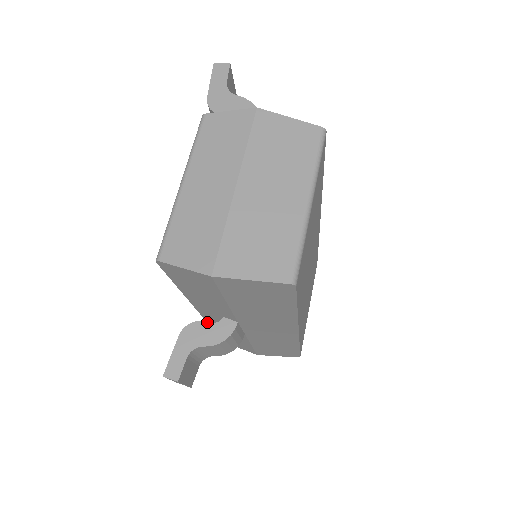
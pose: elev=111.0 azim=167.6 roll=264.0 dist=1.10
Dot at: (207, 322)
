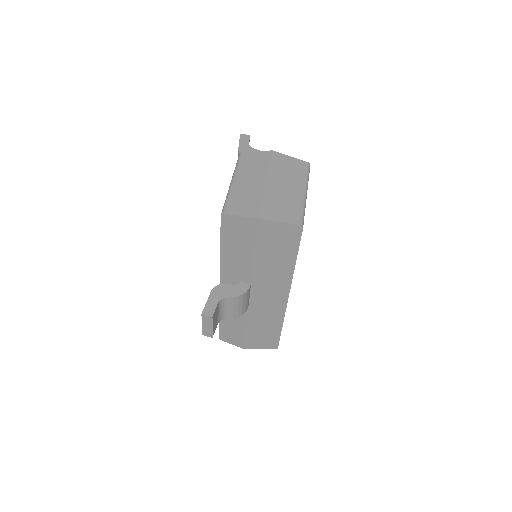
Dot at: occluded
